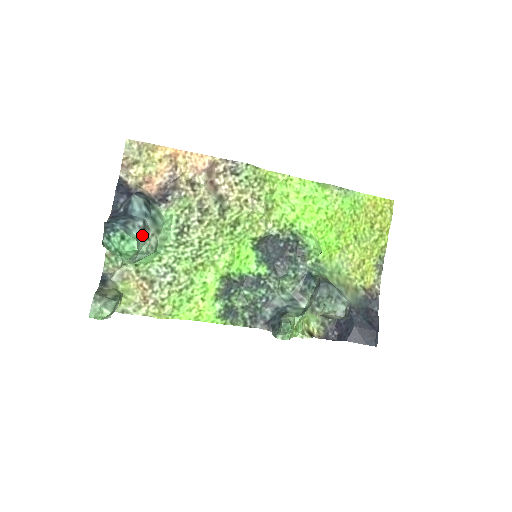
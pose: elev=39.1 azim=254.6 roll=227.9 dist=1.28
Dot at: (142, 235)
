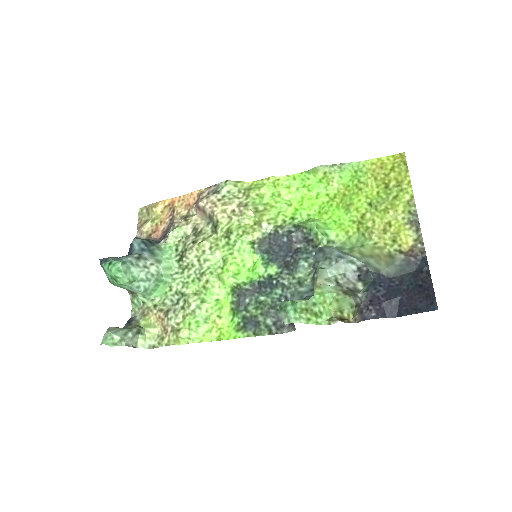
Dot at: (135, 262)
